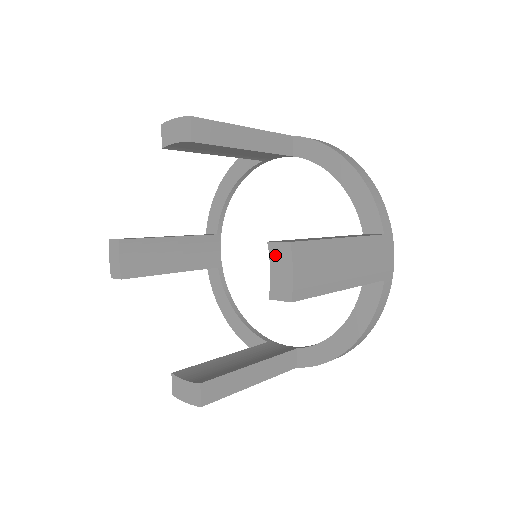
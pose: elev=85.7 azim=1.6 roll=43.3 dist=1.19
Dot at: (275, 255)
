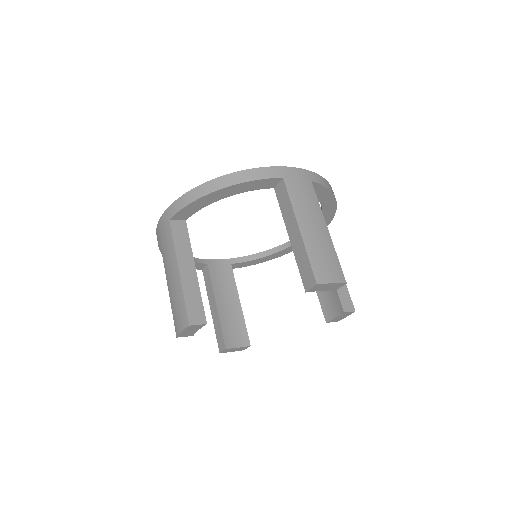
Dot at: (344, 315)
